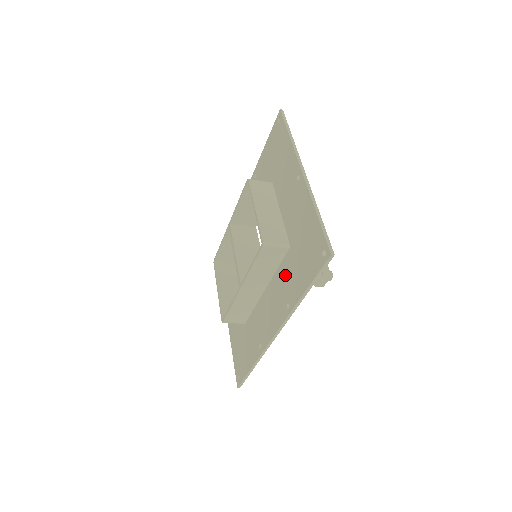
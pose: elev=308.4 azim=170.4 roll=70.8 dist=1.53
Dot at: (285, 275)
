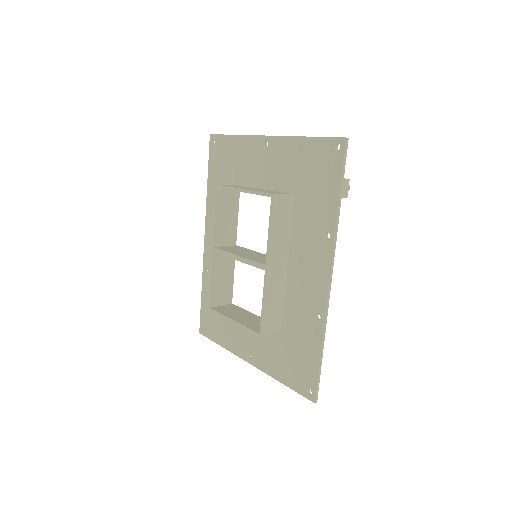
Dot at: (305, 220)
